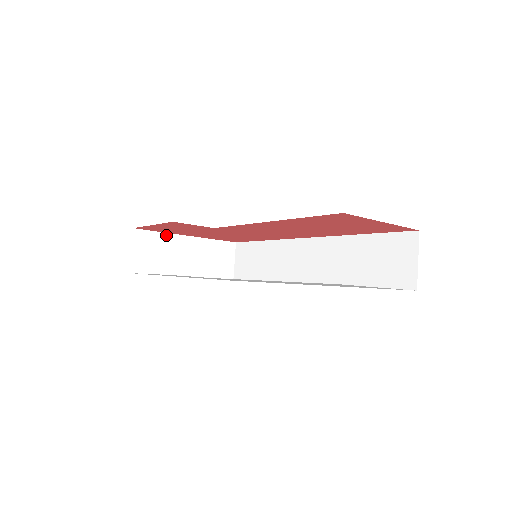
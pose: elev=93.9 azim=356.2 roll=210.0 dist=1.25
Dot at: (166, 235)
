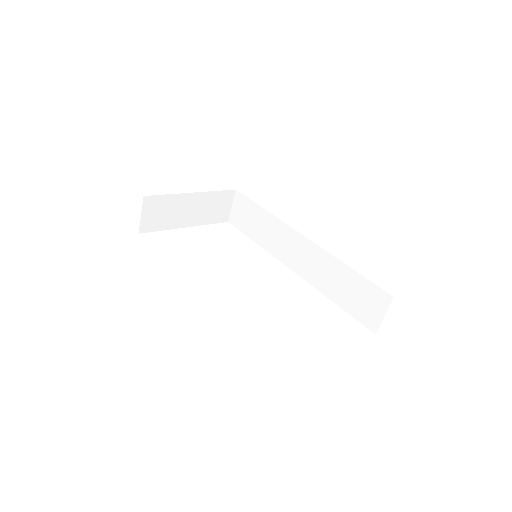
Dot at: (173, 196)
